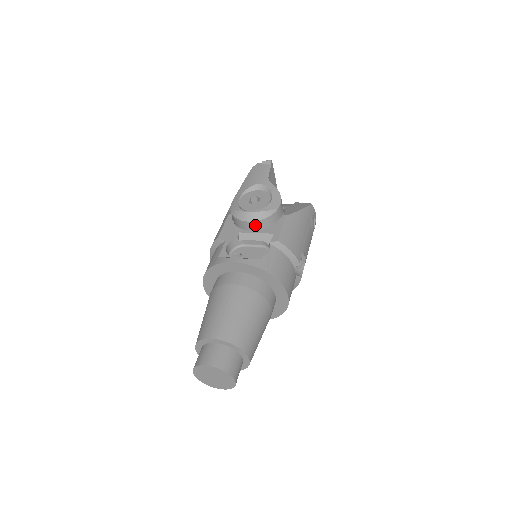
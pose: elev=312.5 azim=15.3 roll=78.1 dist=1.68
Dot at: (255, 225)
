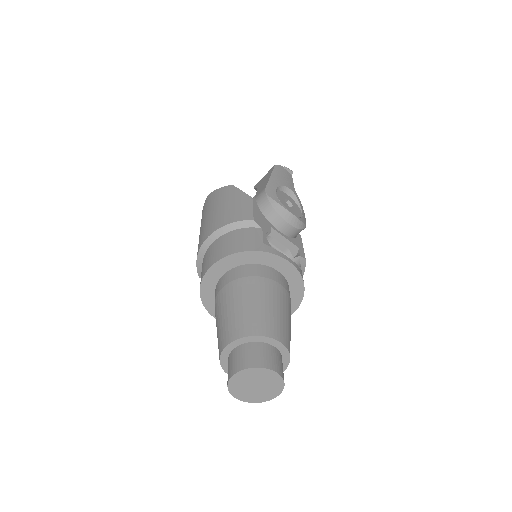
Dot at: (288, 229)
